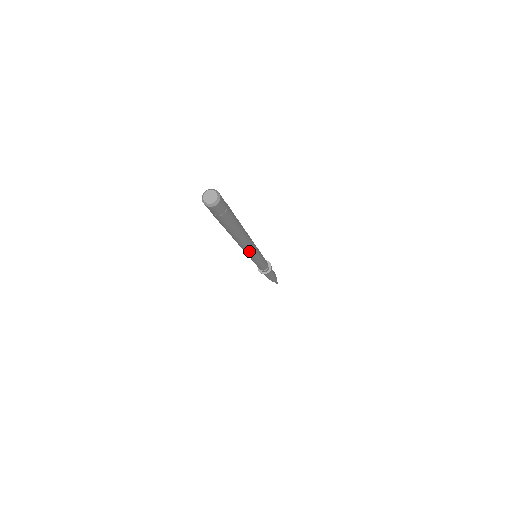
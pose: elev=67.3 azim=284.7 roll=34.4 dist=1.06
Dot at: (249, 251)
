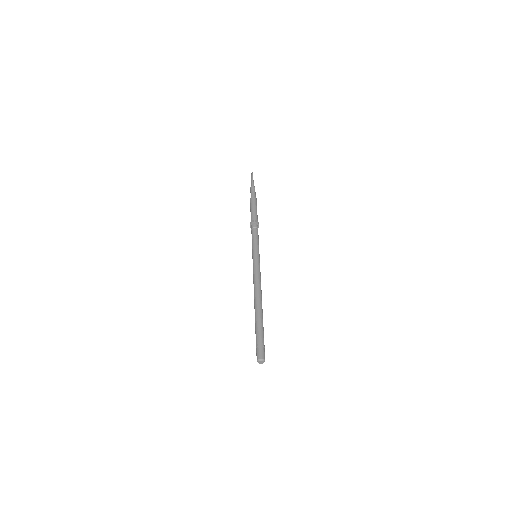
Dot at: occluded
